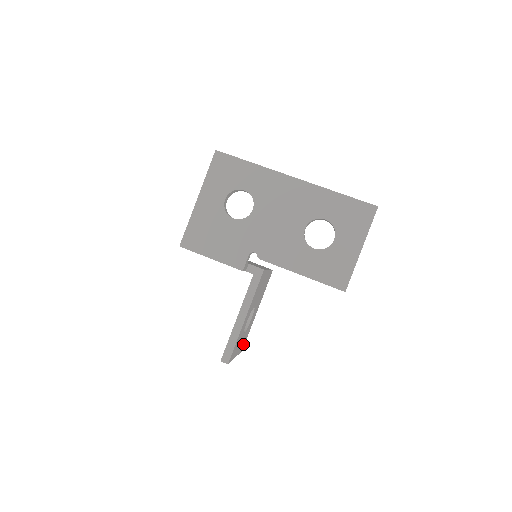
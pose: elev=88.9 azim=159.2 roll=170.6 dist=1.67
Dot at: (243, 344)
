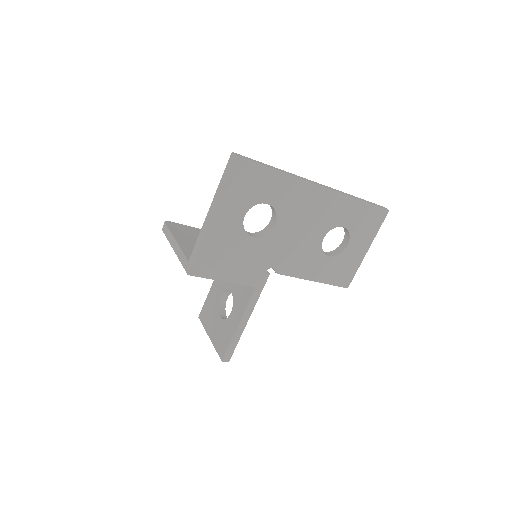
Dot at: occluded
